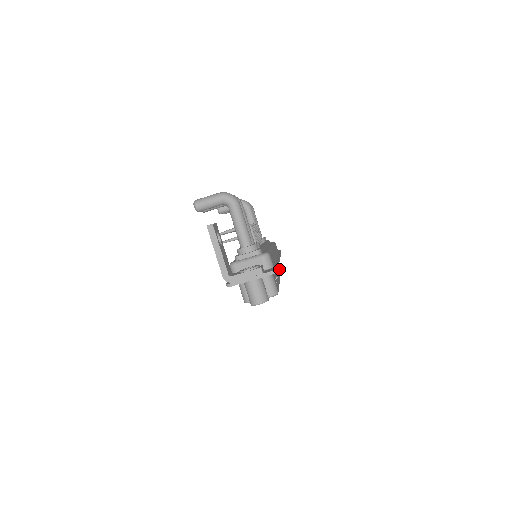
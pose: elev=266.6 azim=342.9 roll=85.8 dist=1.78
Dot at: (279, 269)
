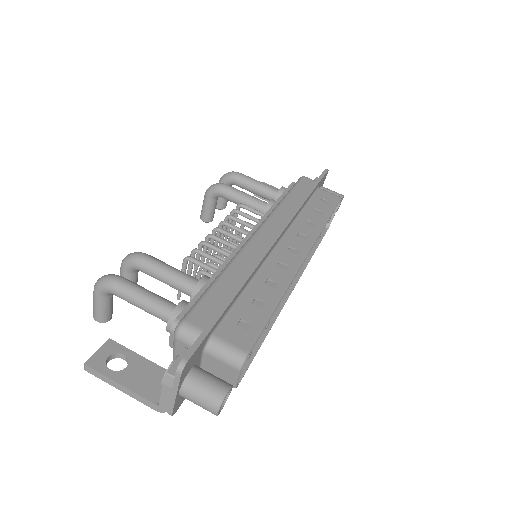
Dot at: (317, 221)
